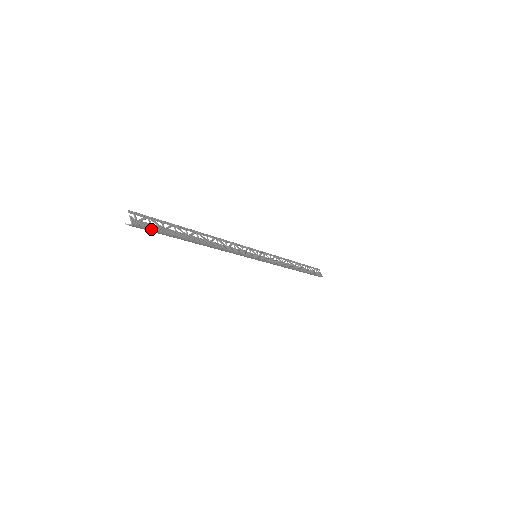
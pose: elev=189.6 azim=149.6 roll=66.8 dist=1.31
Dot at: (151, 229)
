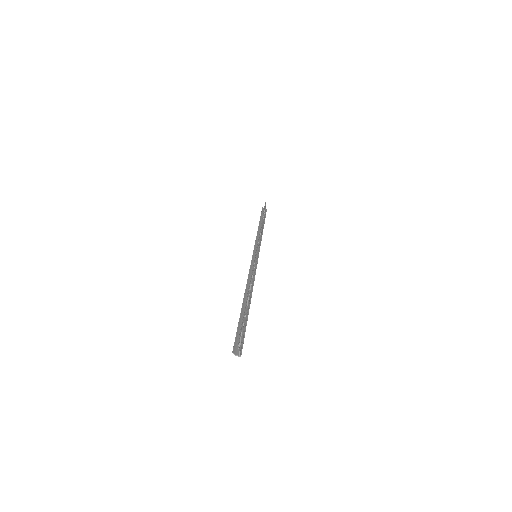
Dot at: (243, 342)
